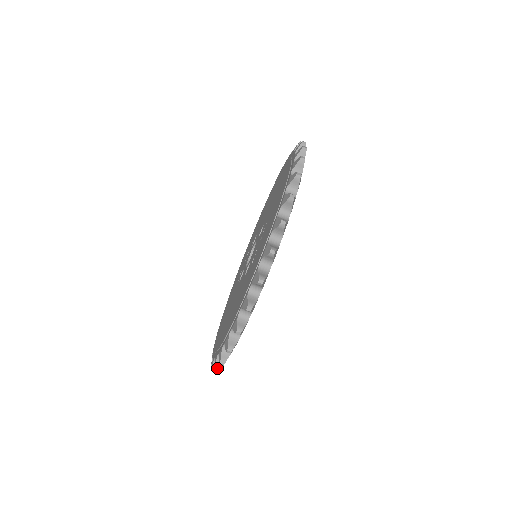
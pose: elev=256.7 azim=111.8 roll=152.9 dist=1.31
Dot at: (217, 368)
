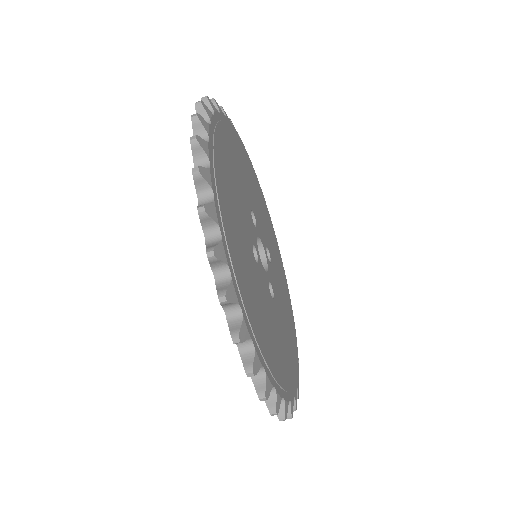
Dot at: (247, 368)
